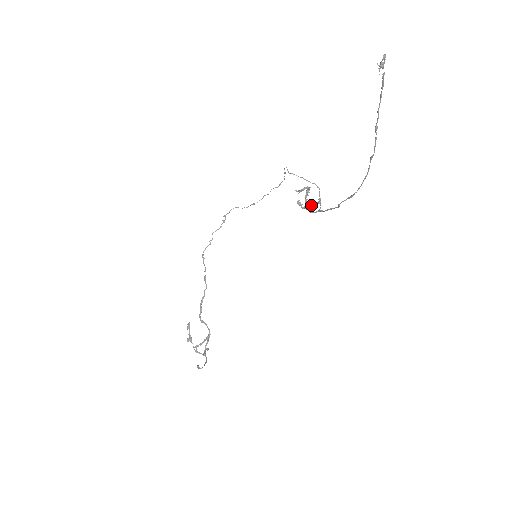
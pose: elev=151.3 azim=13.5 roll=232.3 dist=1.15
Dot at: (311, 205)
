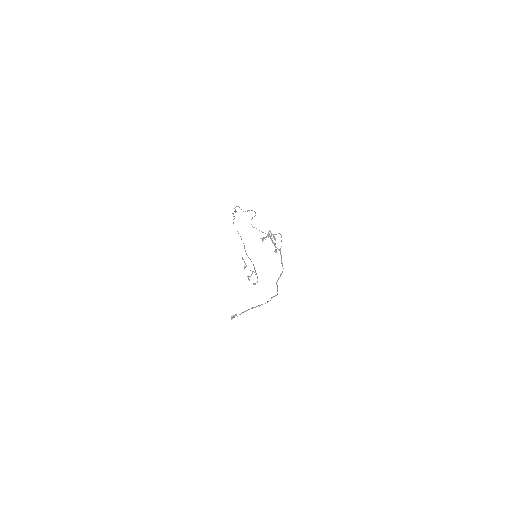
Dot at: occluded
